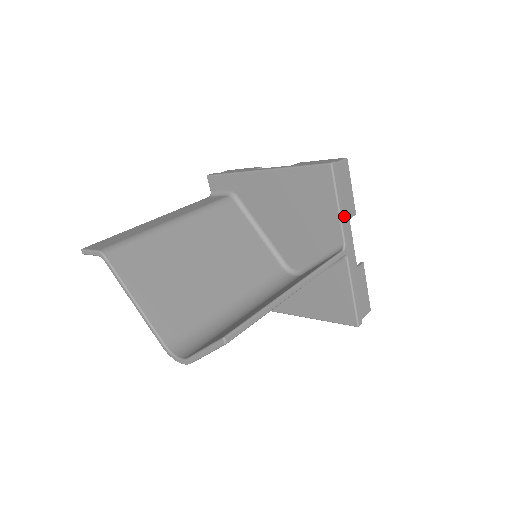
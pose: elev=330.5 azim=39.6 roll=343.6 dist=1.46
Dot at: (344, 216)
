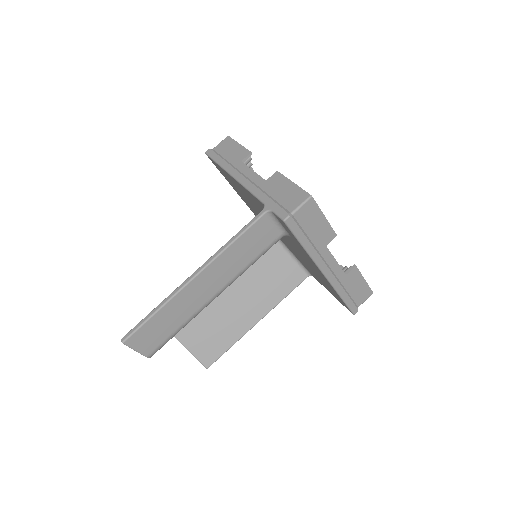
Dot at: occluded
